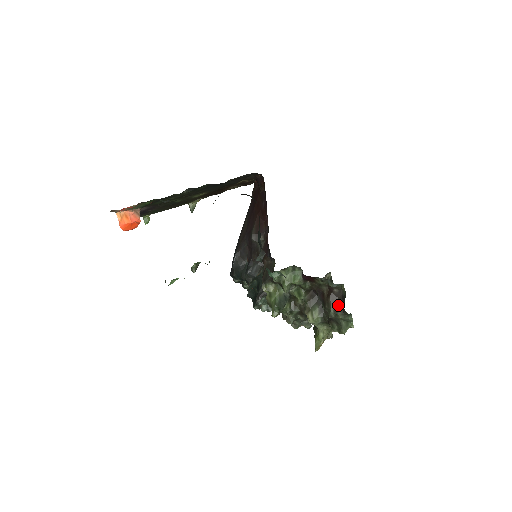
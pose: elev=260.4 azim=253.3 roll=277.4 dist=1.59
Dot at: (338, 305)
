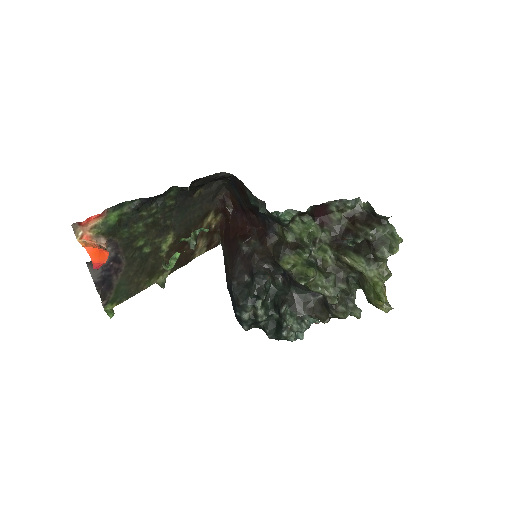
Dot at: (370, 223)
